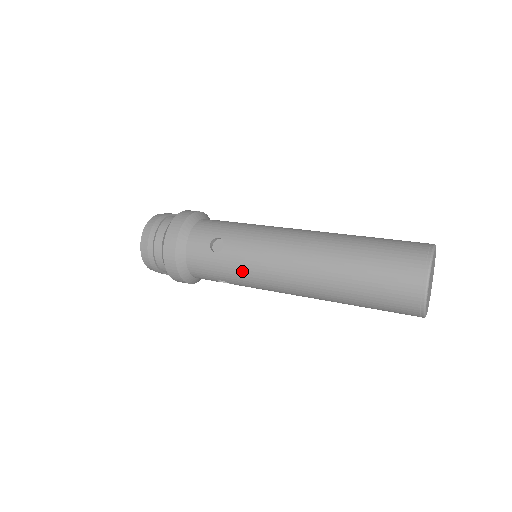
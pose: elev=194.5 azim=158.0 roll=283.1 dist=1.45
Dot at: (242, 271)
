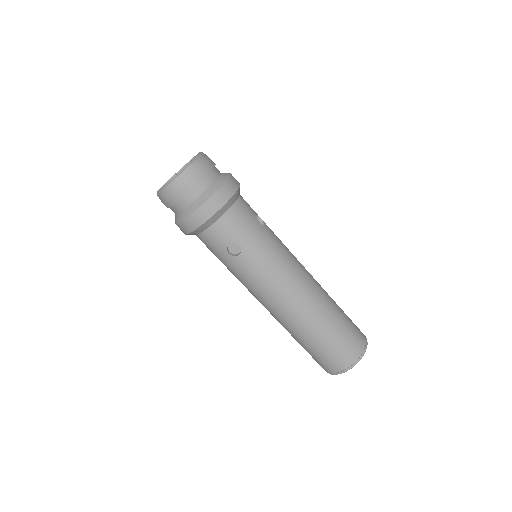
Dot at: (239, 277)
